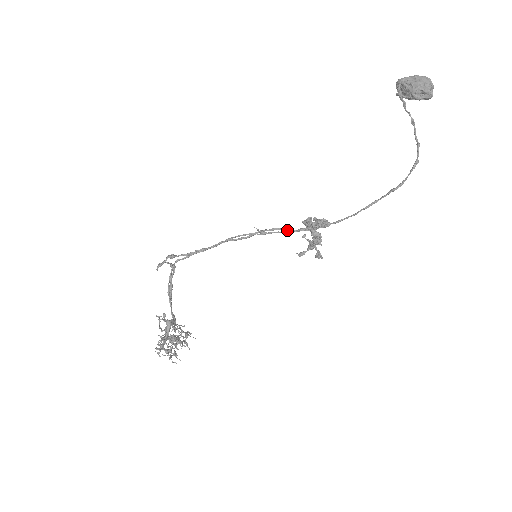
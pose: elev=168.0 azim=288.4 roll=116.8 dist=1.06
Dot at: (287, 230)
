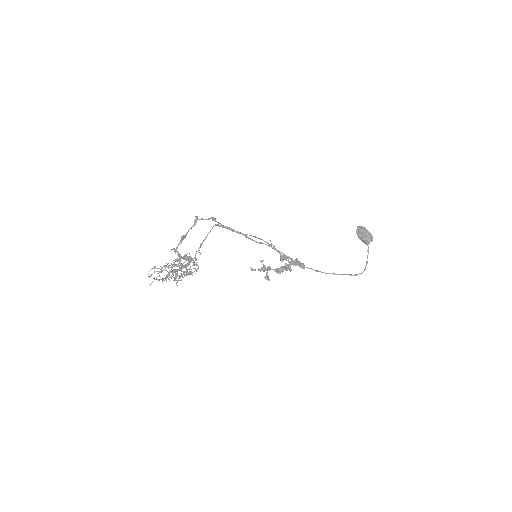
Dot at: (281, 255)
